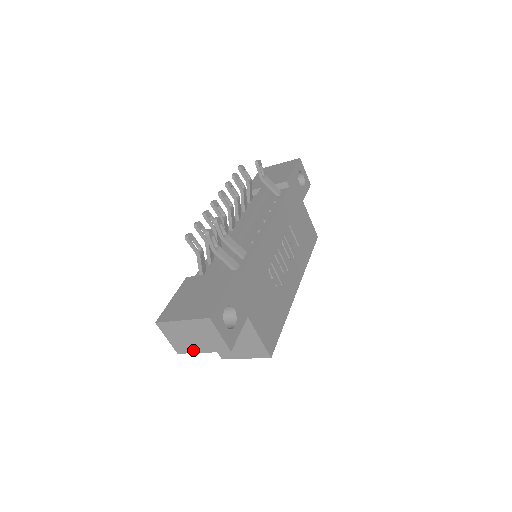
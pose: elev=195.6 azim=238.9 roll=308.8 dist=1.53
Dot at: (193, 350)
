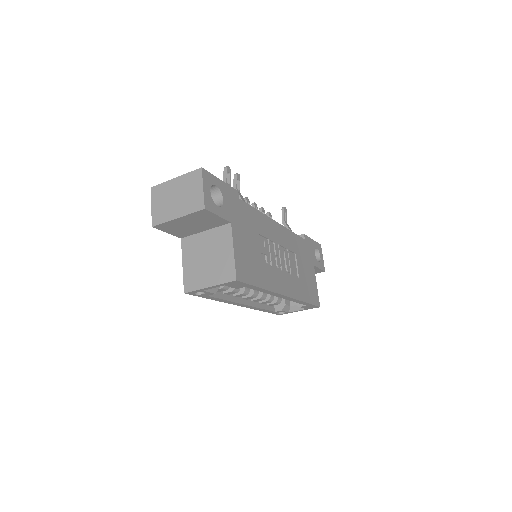
Dot at: (169, 217)
